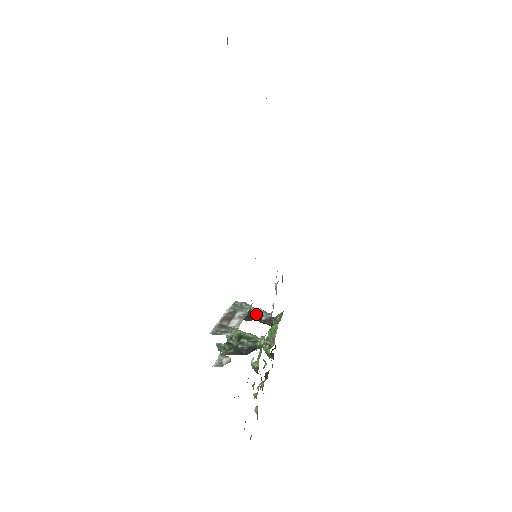
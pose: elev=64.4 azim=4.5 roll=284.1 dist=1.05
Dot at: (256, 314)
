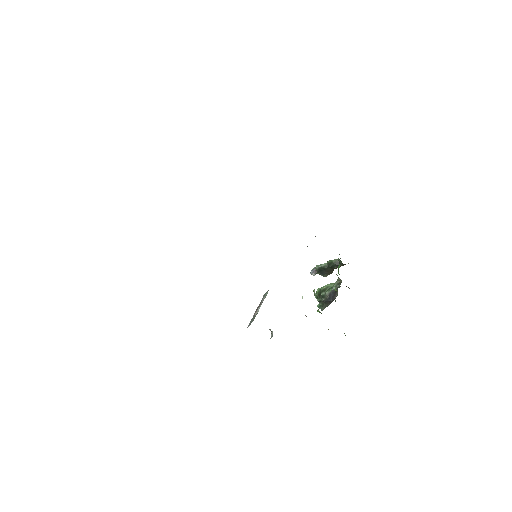
Dot at: (329, 266)
